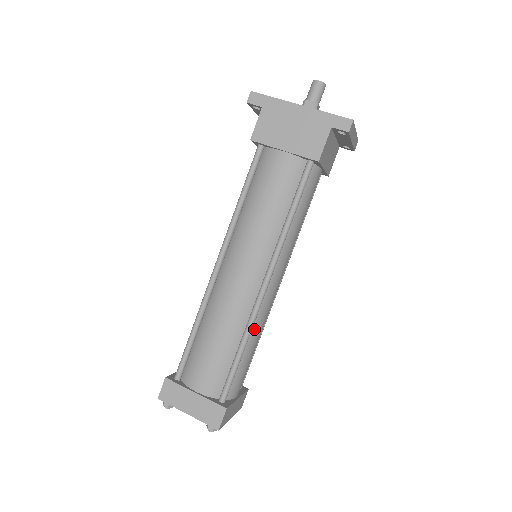
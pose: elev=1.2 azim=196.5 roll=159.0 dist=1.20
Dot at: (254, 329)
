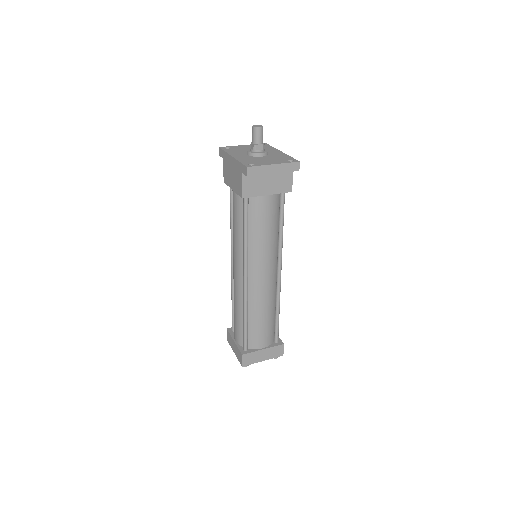
Dot at: (253, 307)
